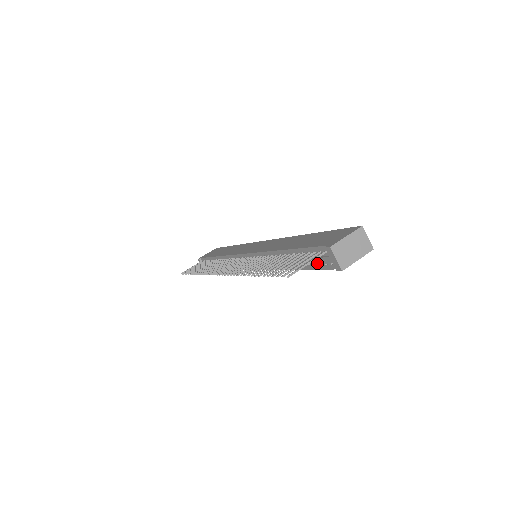
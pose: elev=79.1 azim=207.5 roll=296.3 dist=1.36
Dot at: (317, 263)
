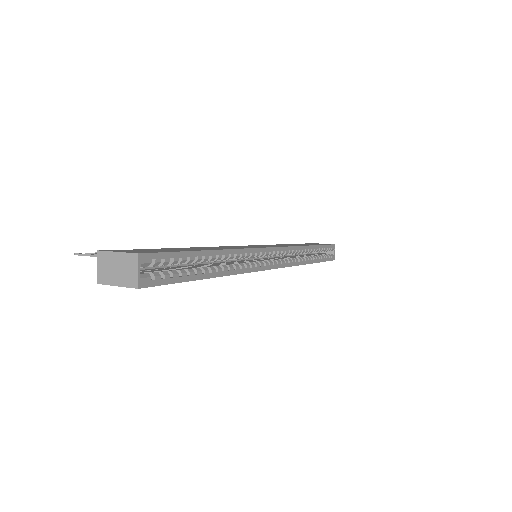
Dot at: occluded
